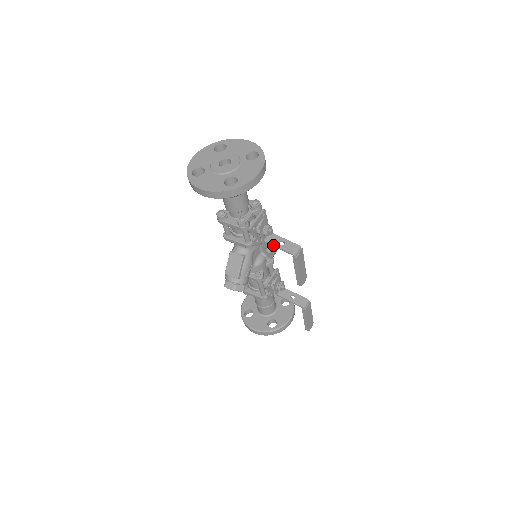
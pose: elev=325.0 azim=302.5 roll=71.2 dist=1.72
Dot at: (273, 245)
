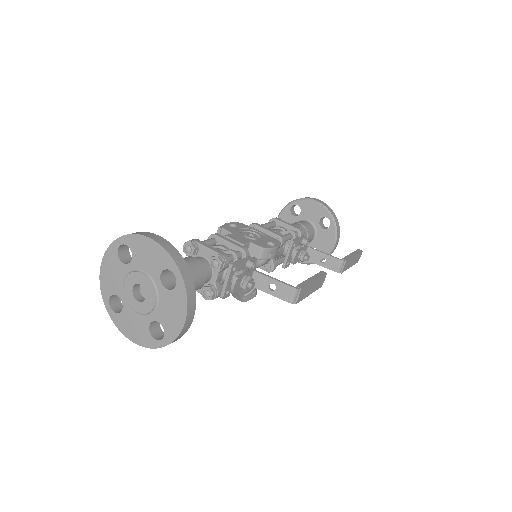
Dot at: occluded
